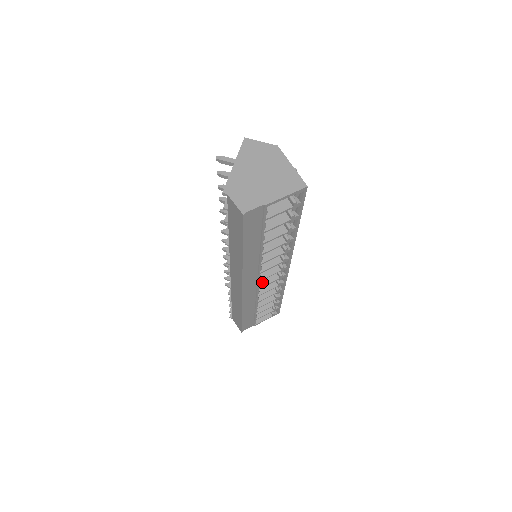
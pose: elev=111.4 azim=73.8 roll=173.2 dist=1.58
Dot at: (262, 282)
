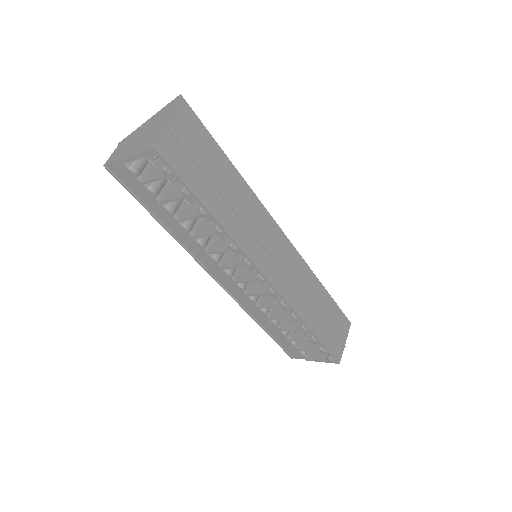
Dot at: (254, 290)
